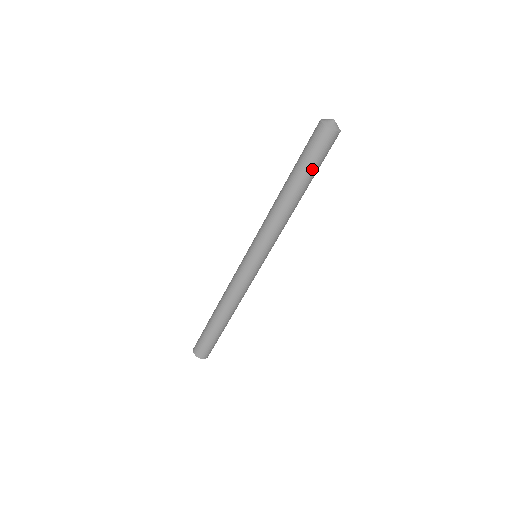
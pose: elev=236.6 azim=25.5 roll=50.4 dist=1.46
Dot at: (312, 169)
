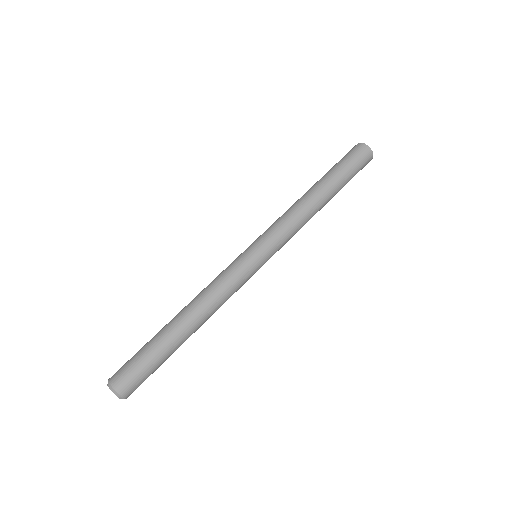
Dot at: (346, 178)
